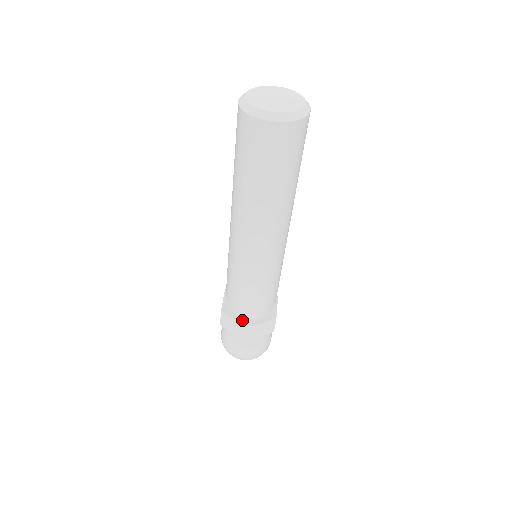
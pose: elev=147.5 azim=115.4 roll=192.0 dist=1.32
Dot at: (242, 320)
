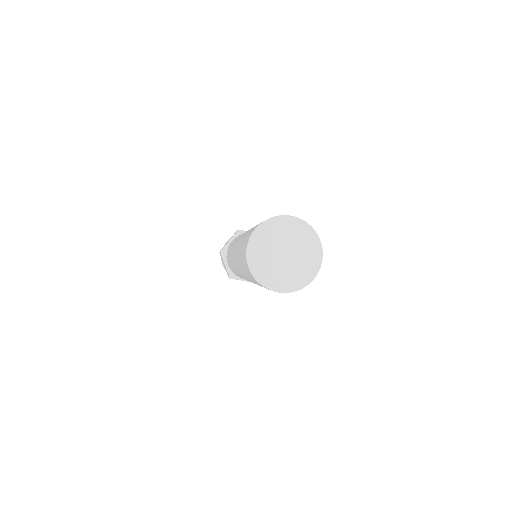
Dot at: occluded
